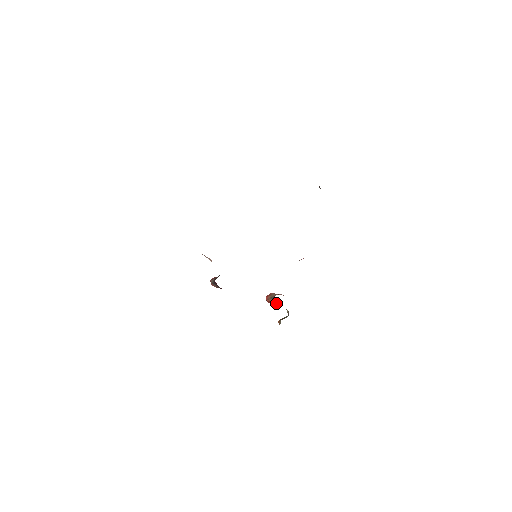
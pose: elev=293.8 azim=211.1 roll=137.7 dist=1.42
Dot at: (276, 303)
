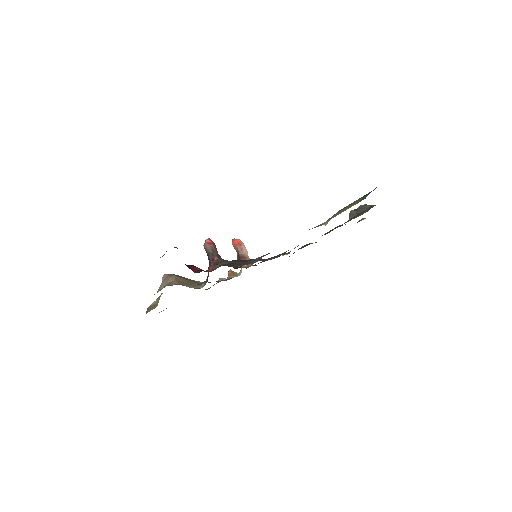
Dot at: occluded
